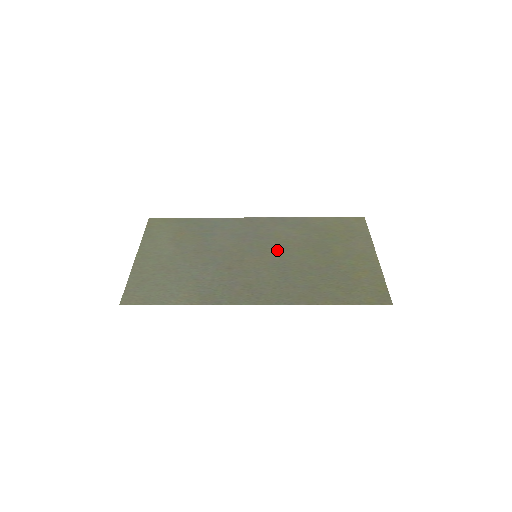
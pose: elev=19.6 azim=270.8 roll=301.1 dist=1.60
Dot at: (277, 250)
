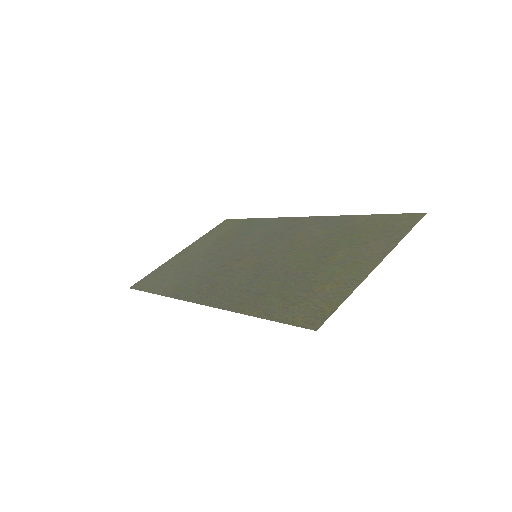
Dot at: (280, 251)
